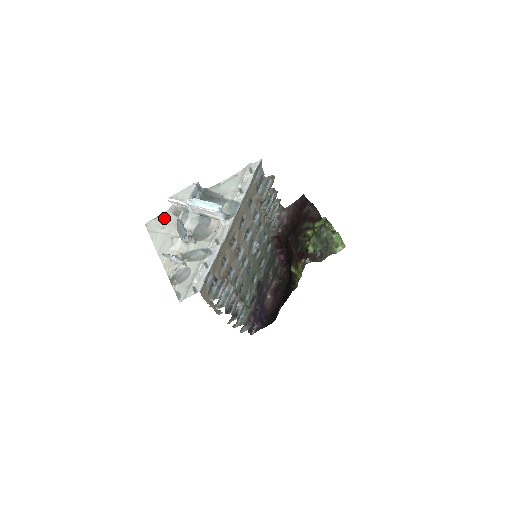
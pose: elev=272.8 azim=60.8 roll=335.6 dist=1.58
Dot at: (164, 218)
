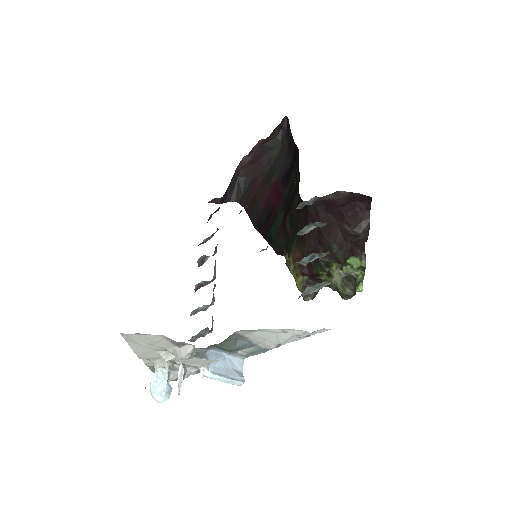
Dot at: (154, 340)
